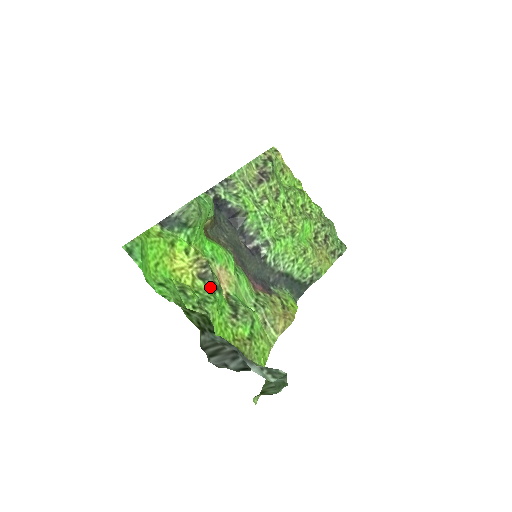
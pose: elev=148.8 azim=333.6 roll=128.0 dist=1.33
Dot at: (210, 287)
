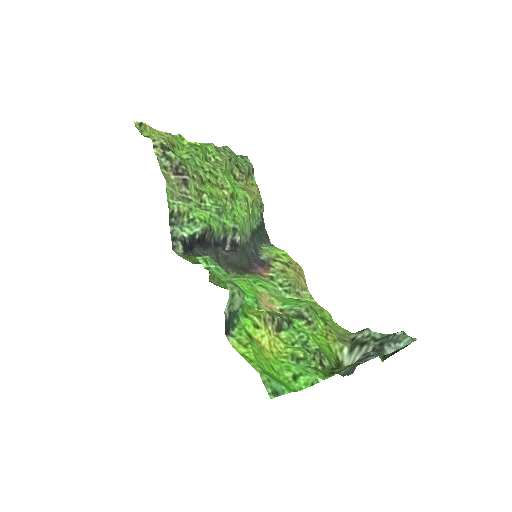
Dot at: (289, 328)
